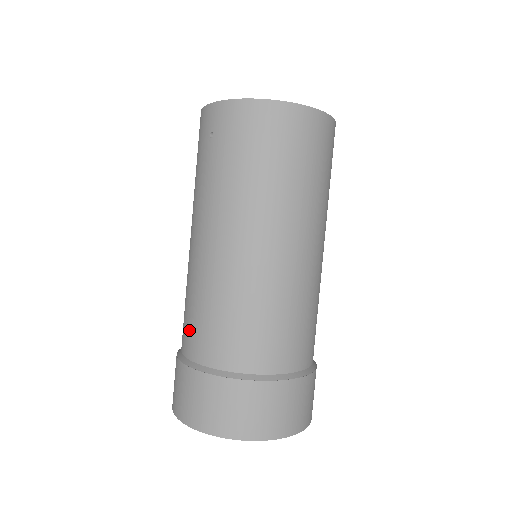
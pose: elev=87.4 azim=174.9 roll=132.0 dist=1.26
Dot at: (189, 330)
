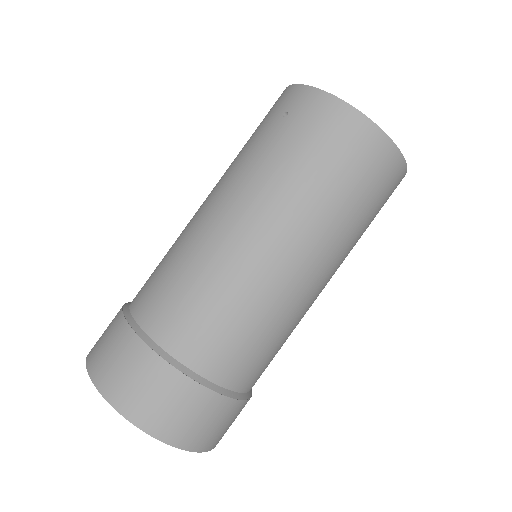
Dot at: (151, 289)
